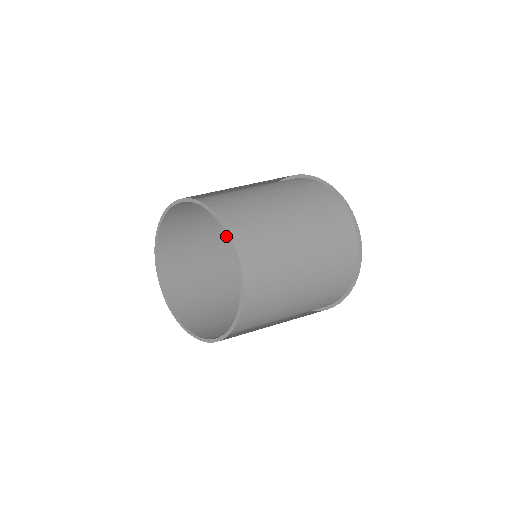
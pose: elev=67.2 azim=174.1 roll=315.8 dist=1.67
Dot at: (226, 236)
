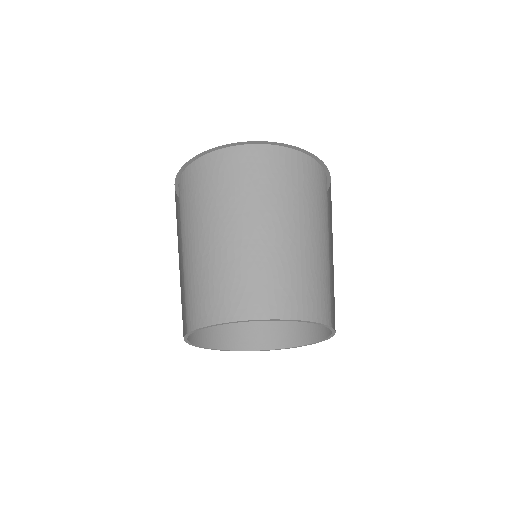
Dot at: occluded
